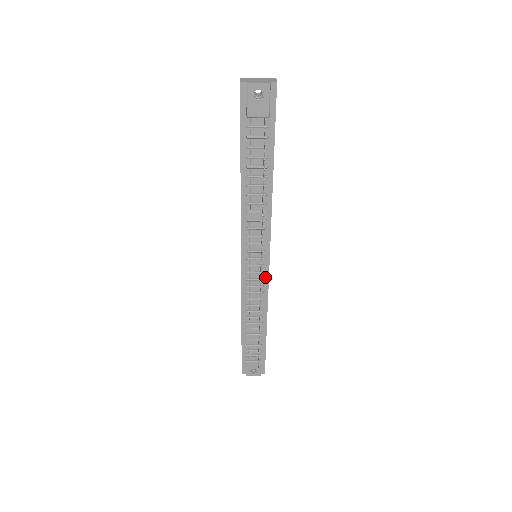
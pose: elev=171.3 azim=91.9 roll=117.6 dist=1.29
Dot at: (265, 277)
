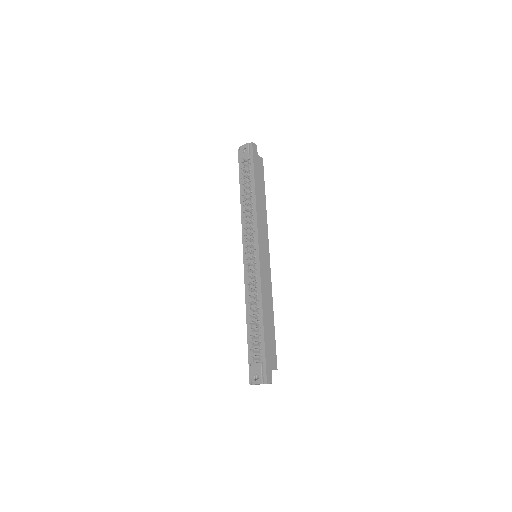
Dot at: (258, 267)
